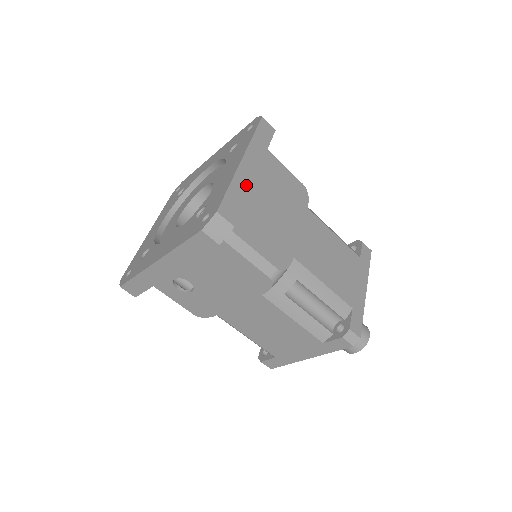
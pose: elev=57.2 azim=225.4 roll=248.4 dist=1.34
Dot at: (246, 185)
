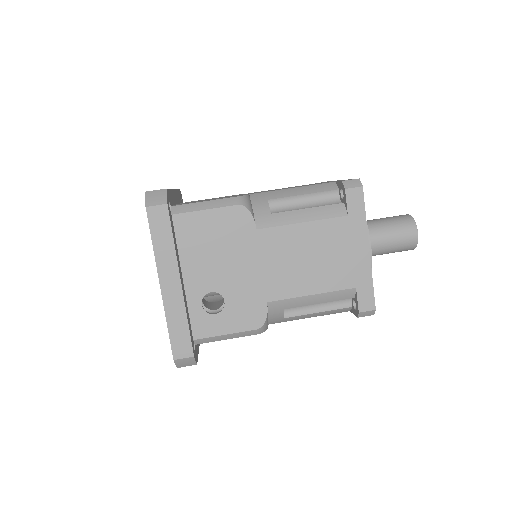
Dot at: occluded
